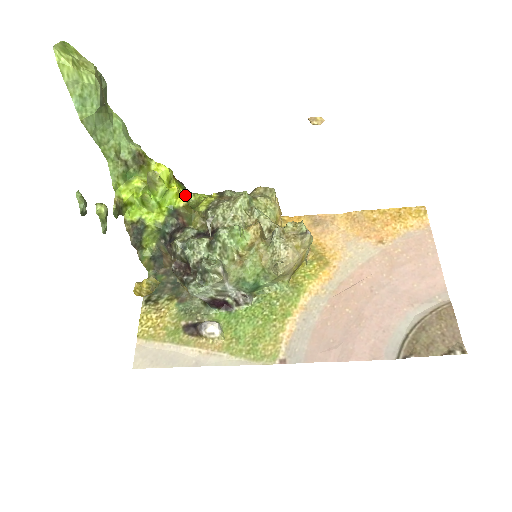
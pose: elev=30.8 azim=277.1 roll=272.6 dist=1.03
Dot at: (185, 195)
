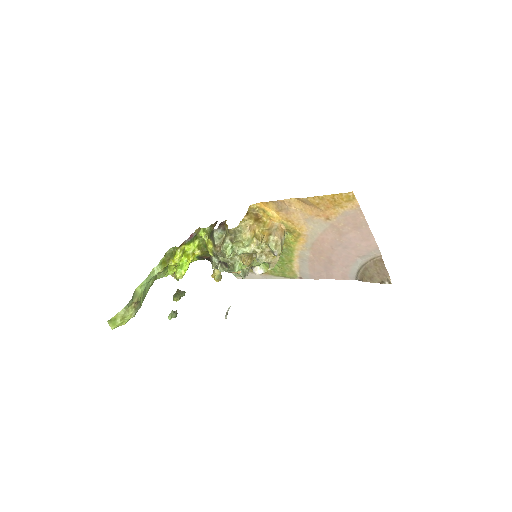
Dot at: (194, 239)
